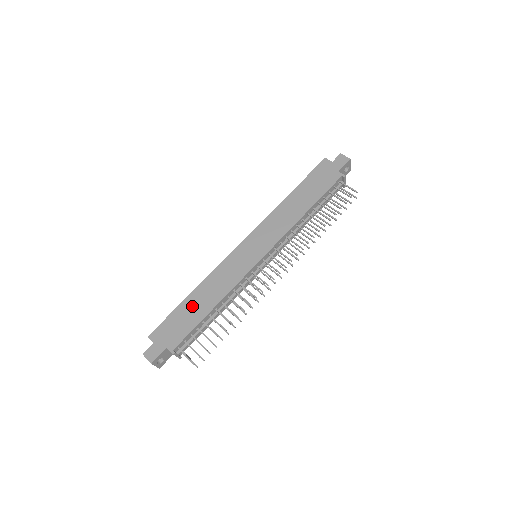
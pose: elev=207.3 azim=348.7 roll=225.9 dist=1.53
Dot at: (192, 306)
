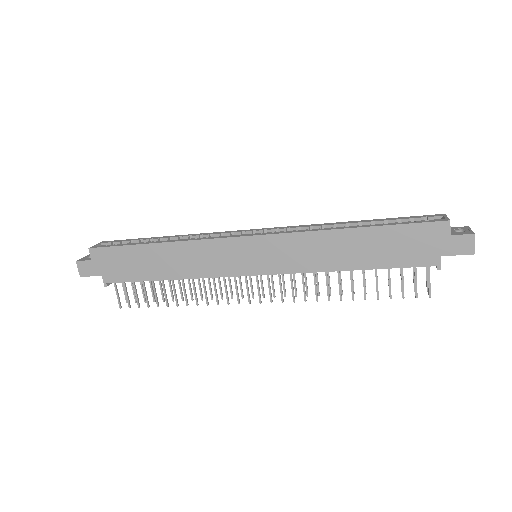
Dot at: (148, 258)
